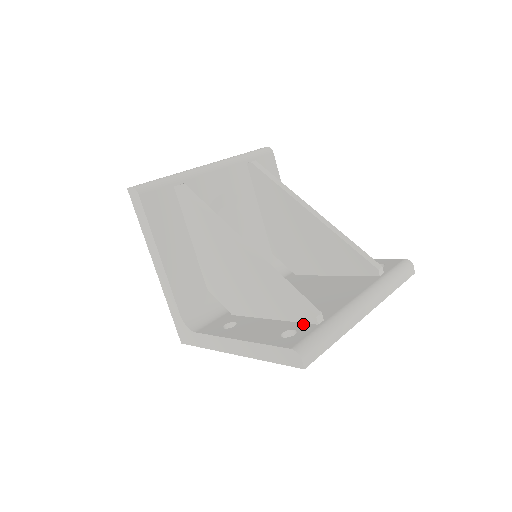
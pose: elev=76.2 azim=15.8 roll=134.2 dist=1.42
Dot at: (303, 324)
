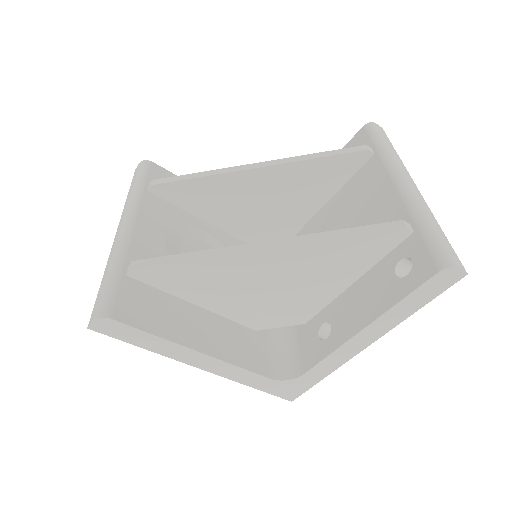
Dot at: (398, 248)
